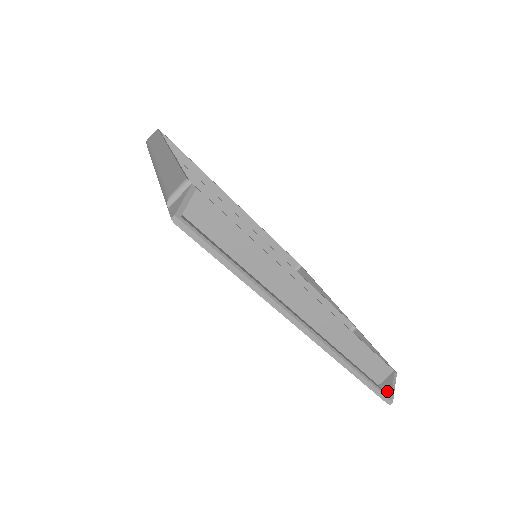
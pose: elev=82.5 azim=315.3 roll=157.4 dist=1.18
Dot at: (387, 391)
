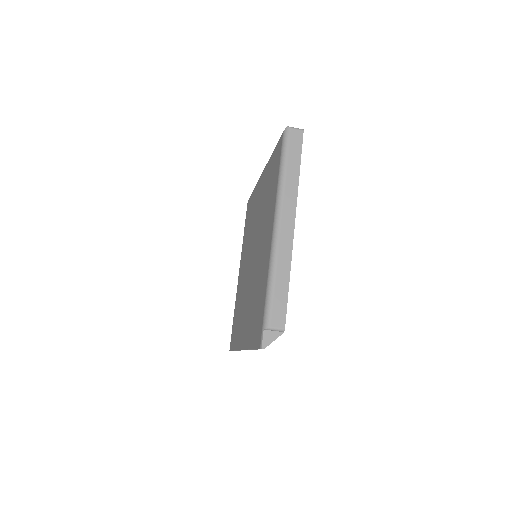
Dot at: occluded
